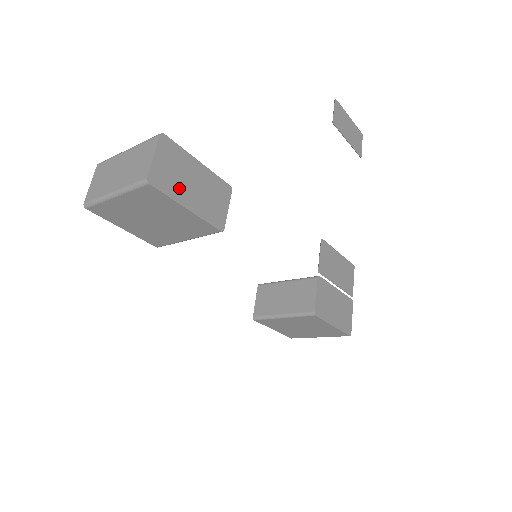
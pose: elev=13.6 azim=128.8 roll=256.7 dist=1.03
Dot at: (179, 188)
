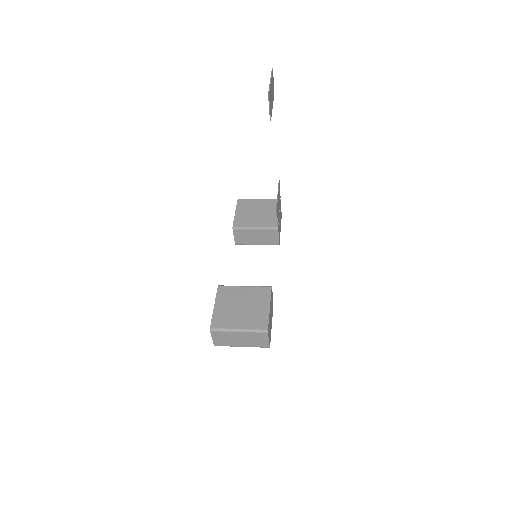
Dot at: occluded
